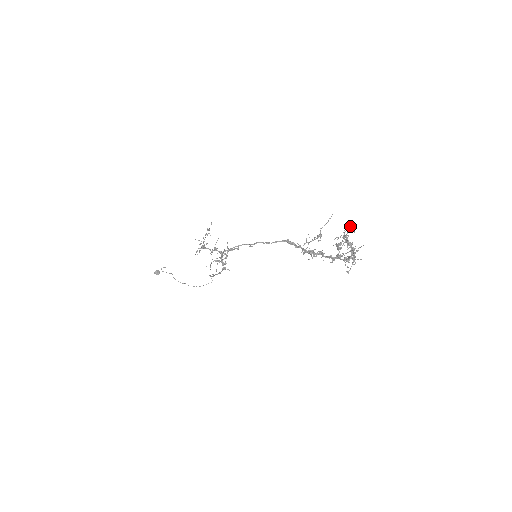
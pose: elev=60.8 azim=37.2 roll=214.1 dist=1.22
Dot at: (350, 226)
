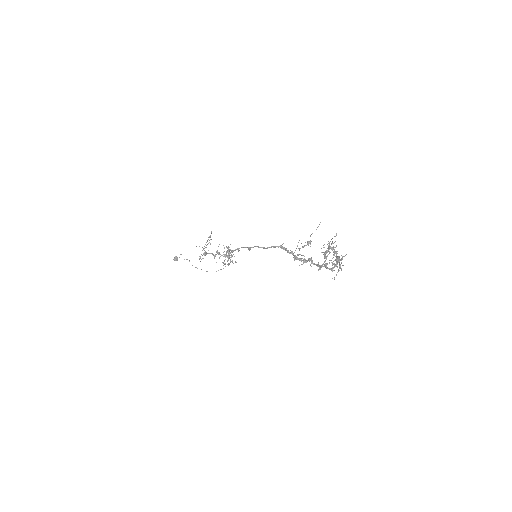
Dot at: occluded
